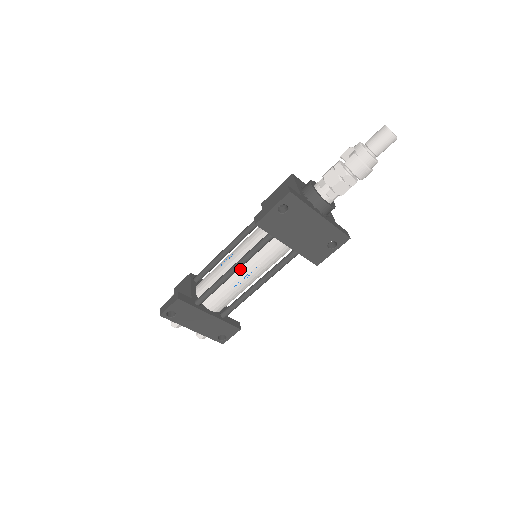
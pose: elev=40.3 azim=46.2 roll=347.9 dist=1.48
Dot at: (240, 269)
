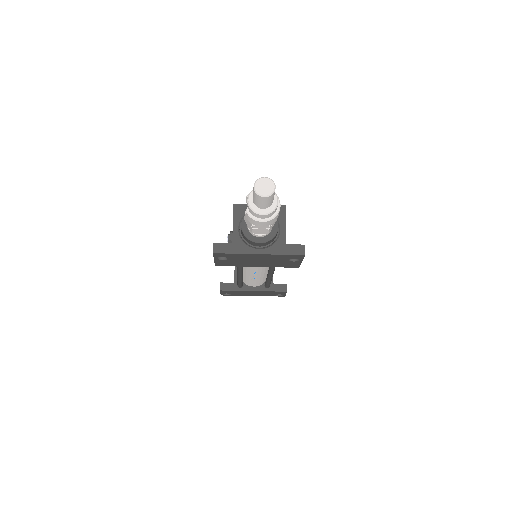
Dot at: (245, 271)
